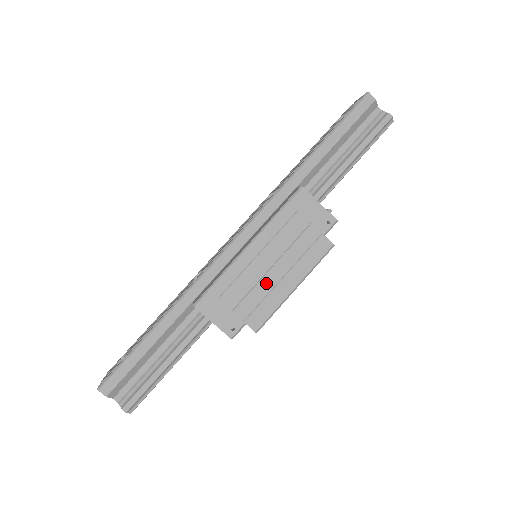
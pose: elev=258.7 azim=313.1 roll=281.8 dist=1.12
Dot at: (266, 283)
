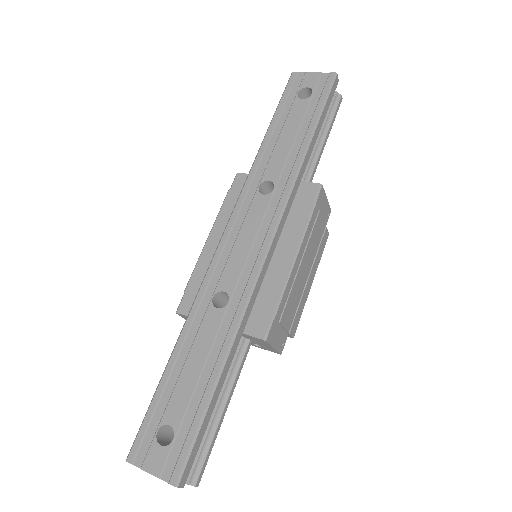
Dot at: (301, 289)
